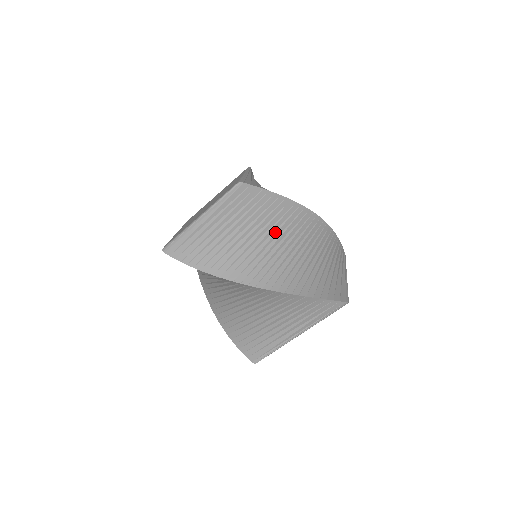
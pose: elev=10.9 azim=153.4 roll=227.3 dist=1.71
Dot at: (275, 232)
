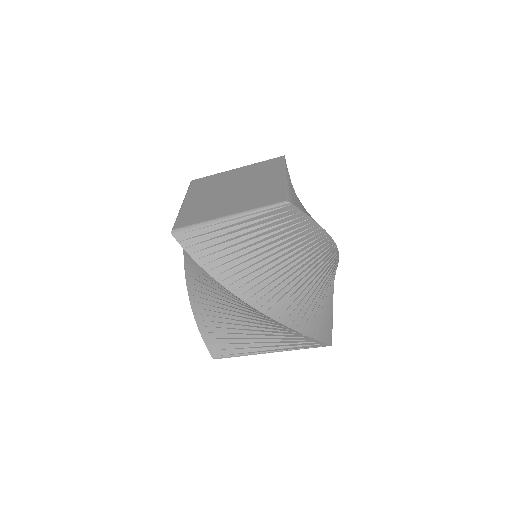
Dot at: (295, 257)
